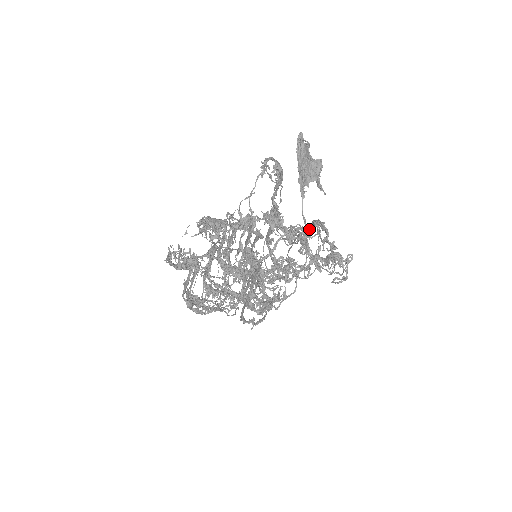
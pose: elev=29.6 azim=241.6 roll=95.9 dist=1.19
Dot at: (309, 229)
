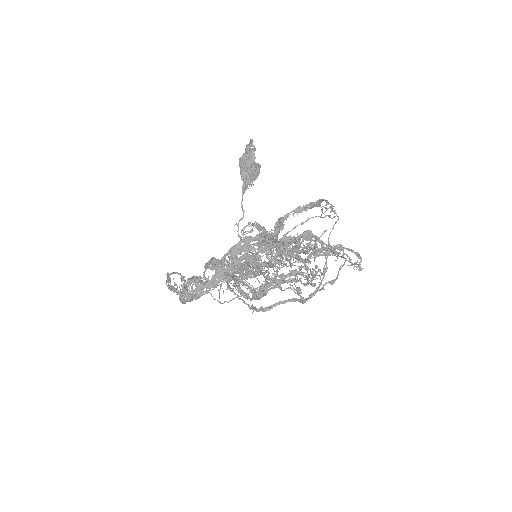
Dot at: occluded
